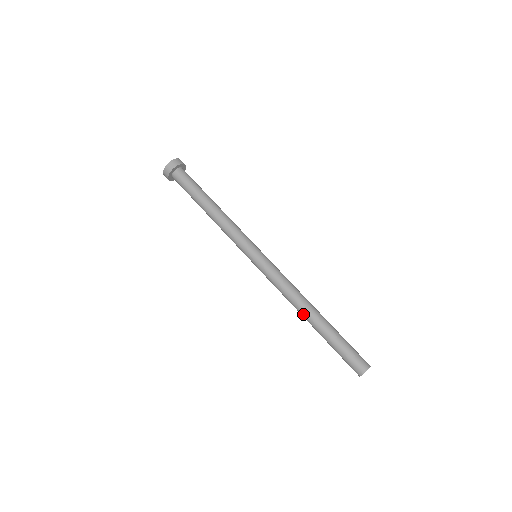
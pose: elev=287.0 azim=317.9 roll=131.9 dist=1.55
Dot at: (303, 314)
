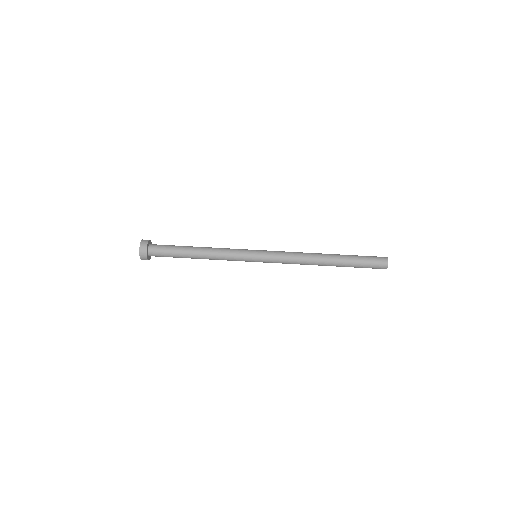
Dot at: occluded
